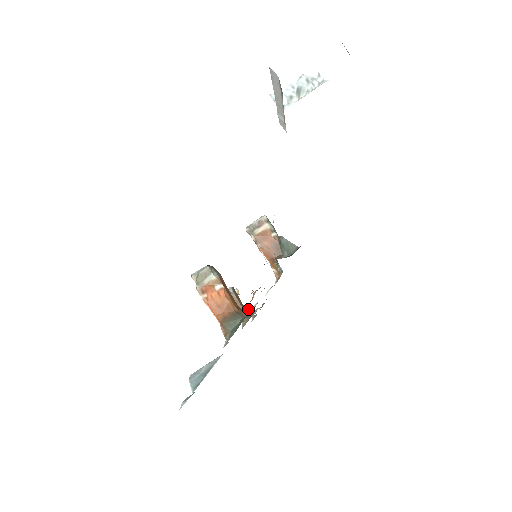
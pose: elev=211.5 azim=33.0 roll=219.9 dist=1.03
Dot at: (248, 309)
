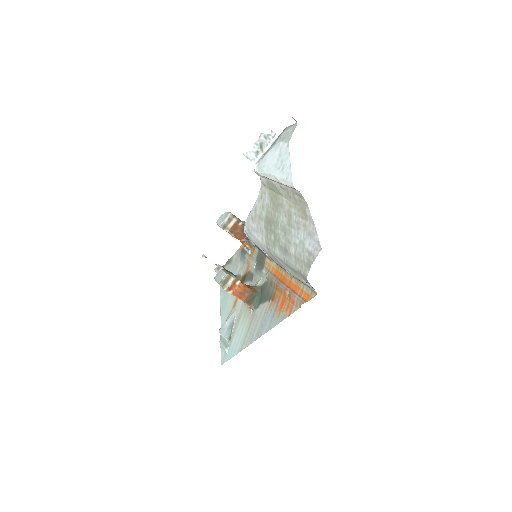
Dot at: (215, 264)
